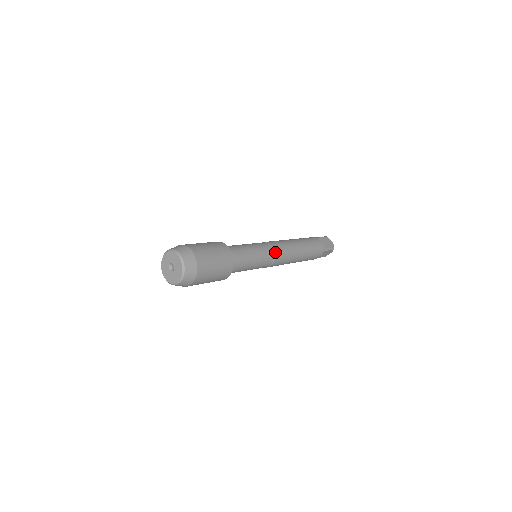
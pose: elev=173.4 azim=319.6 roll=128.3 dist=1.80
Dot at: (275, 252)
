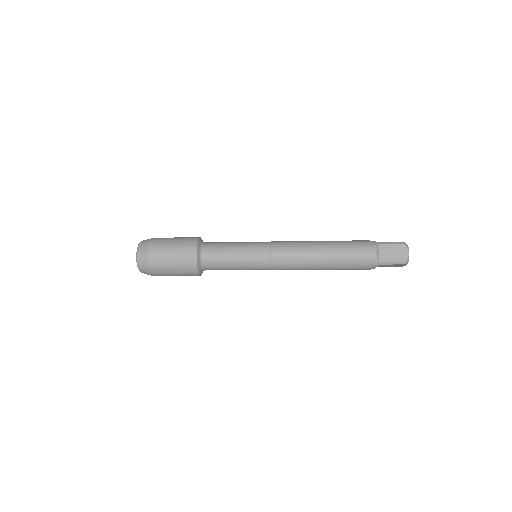
Dot at: (272, 242)
